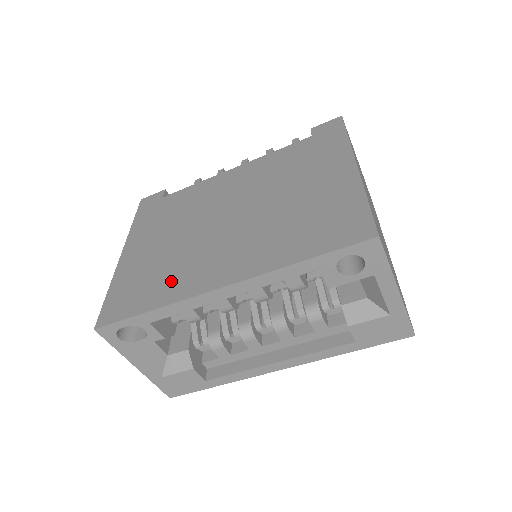
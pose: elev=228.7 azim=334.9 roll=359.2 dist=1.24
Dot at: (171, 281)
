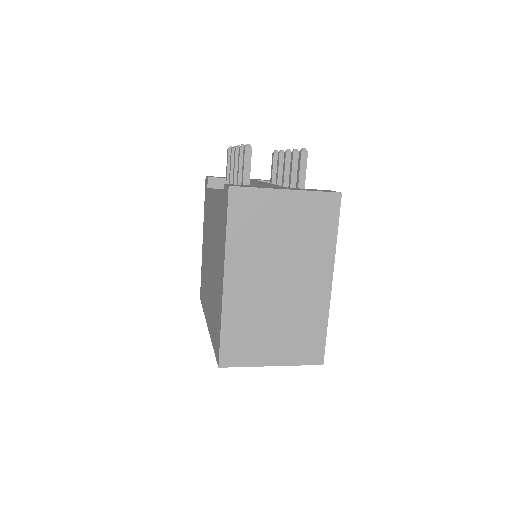
Dot at: occluded
